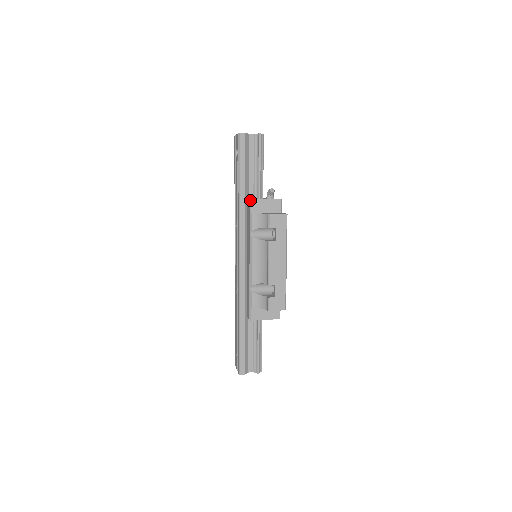
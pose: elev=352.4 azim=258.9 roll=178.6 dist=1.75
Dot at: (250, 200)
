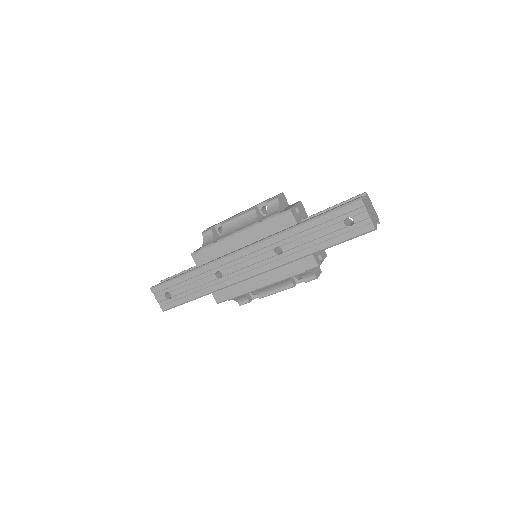
Dot at: occluded
